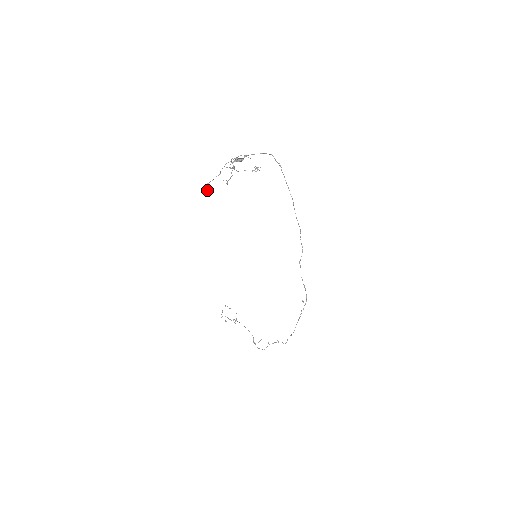
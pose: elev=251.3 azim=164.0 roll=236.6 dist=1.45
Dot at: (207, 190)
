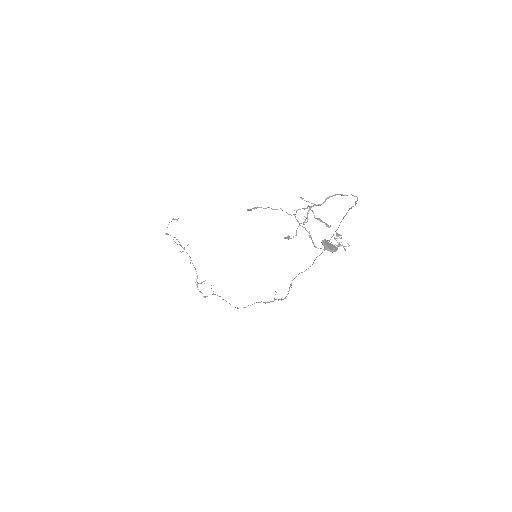
Dot at: (248, 210)
